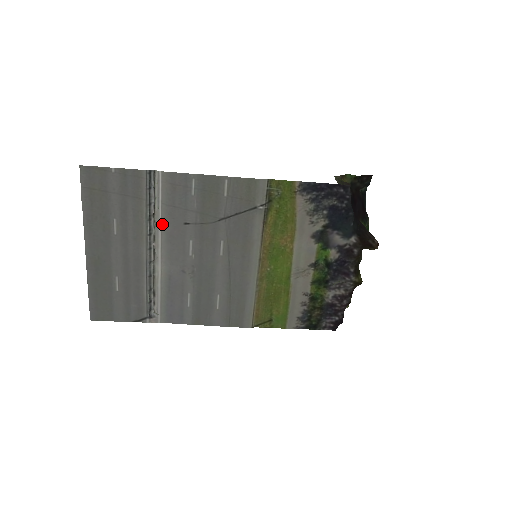
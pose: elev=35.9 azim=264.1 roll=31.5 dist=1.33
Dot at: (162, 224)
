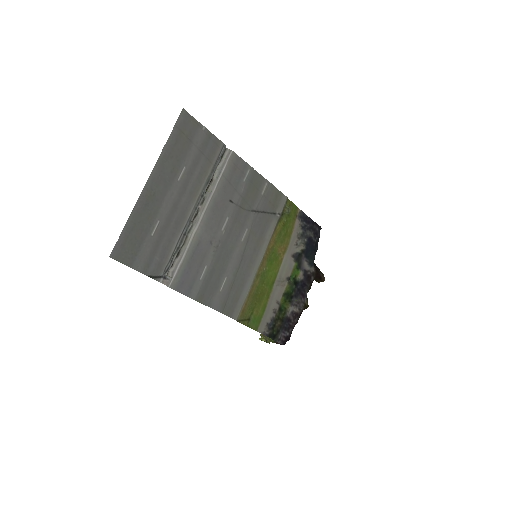
Dot at: (215, 192)
